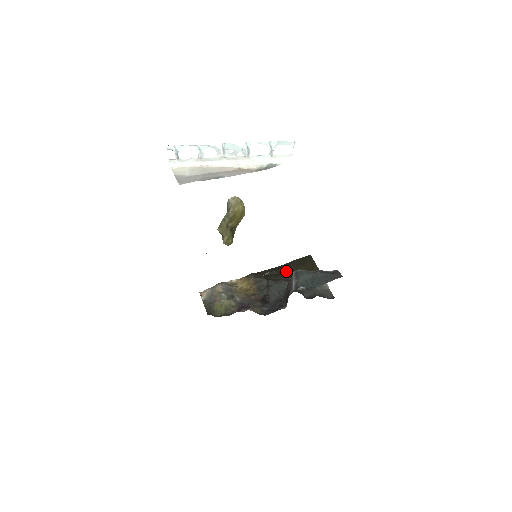
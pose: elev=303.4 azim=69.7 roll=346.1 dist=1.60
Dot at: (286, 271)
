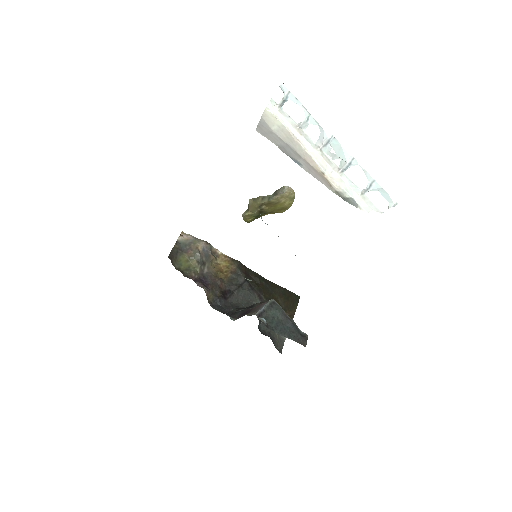
Dot at: (267, 289)
